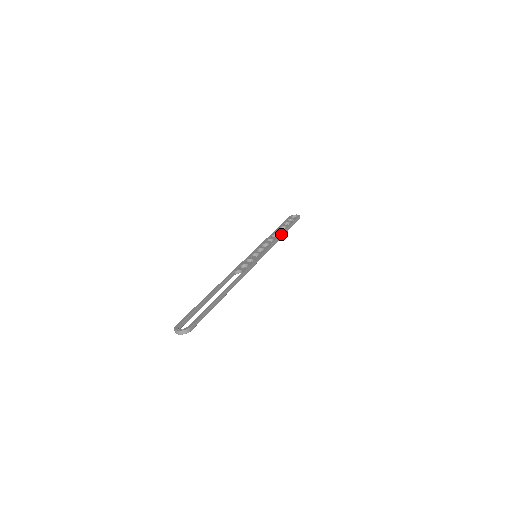
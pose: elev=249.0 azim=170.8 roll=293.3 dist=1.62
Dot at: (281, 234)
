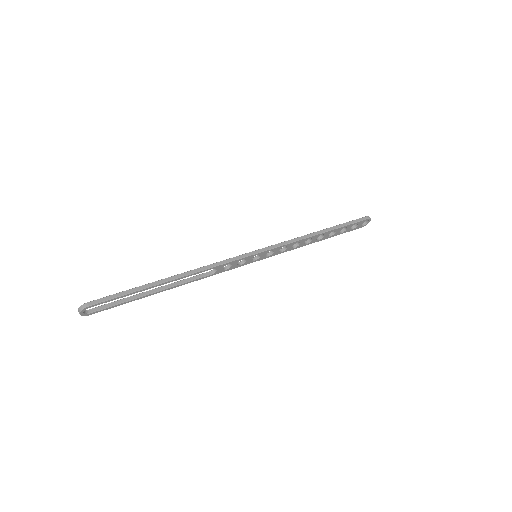
Dot at: (311, 233)
